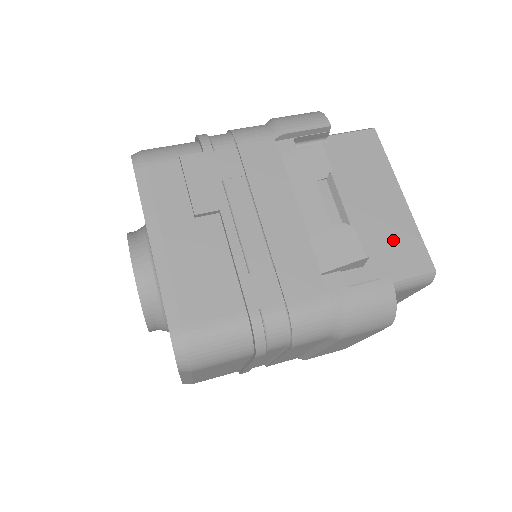
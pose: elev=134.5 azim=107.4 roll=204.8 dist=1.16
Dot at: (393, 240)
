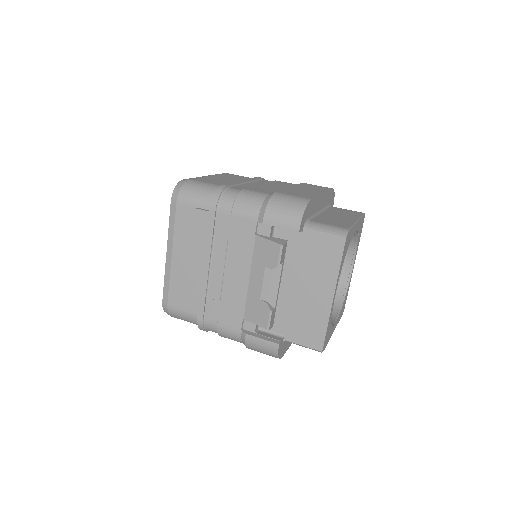
Dot at: (306, 320)
